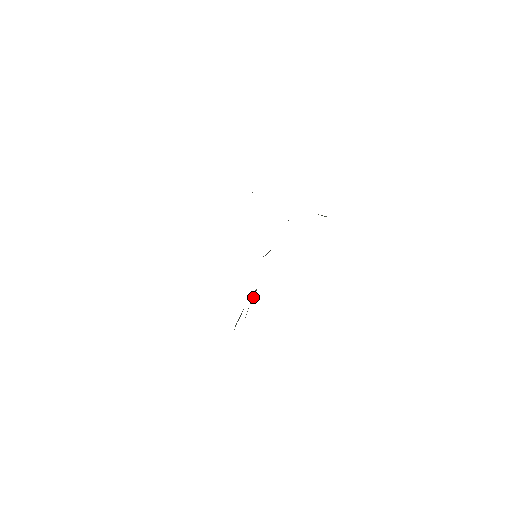
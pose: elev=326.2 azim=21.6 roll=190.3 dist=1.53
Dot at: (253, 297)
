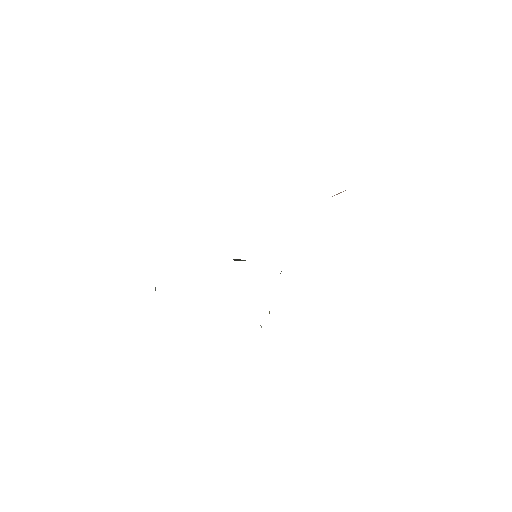
Dot at: occluded
